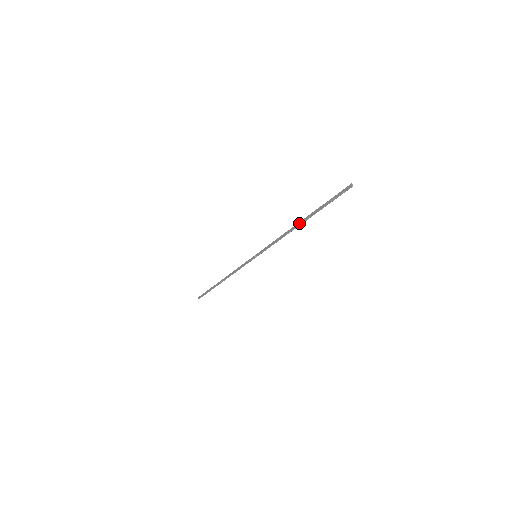
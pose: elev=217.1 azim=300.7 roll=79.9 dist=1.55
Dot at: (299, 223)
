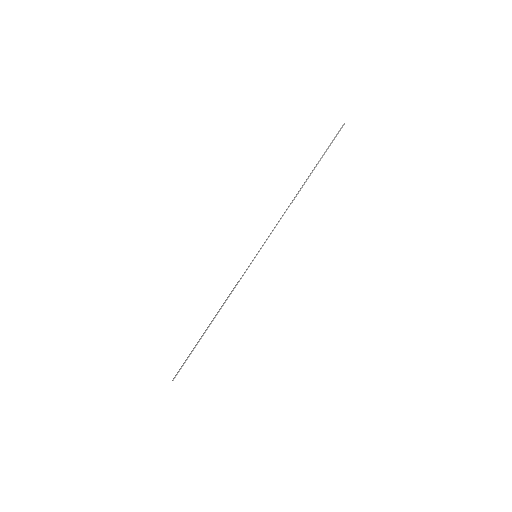
Dot at: occluded
